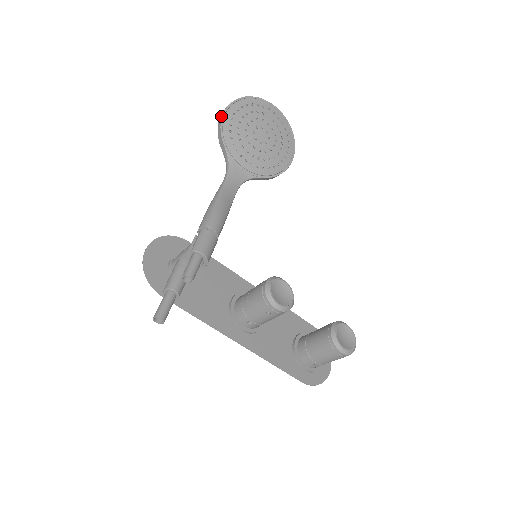
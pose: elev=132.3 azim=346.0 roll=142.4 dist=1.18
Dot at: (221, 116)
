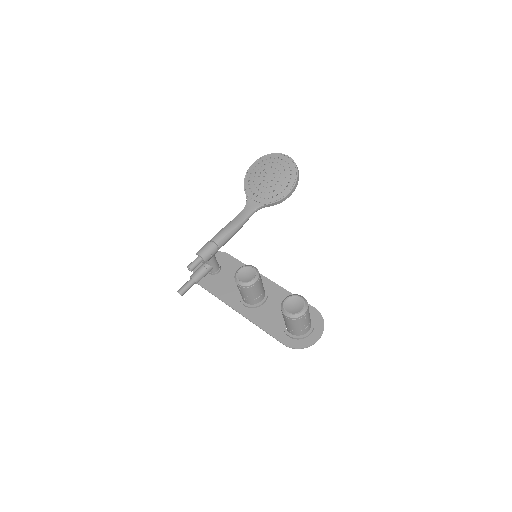
Dot at: (247, 173)
